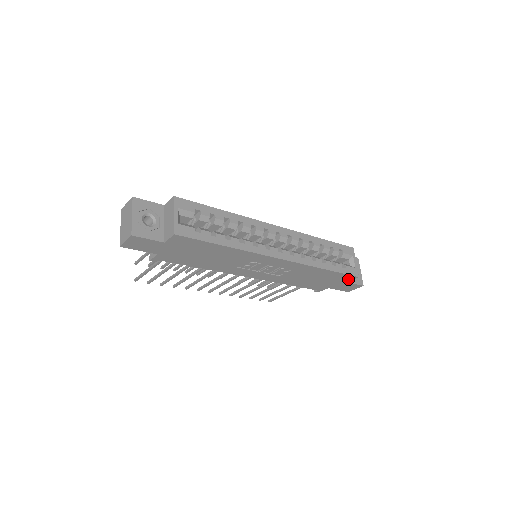
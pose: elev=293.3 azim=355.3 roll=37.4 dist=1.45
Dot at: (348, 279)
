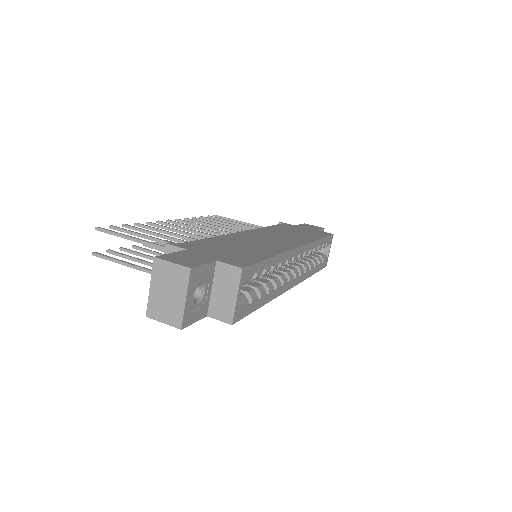
Dot at: occluded
